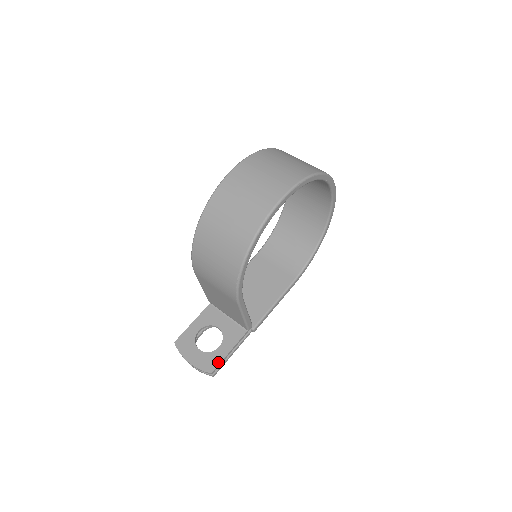
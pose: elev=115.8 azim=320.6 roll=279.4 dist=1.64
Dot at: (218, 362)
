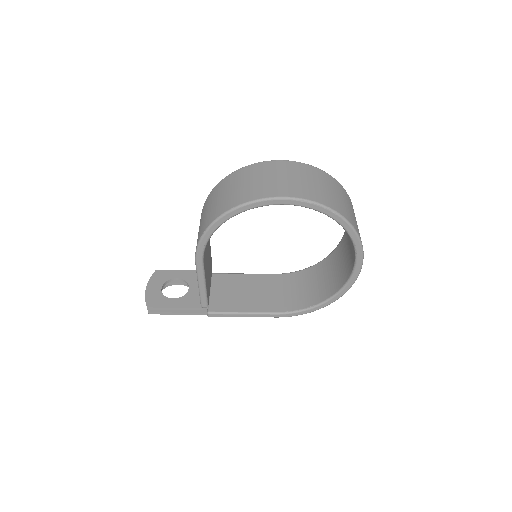
Dot at: (160, 306)
